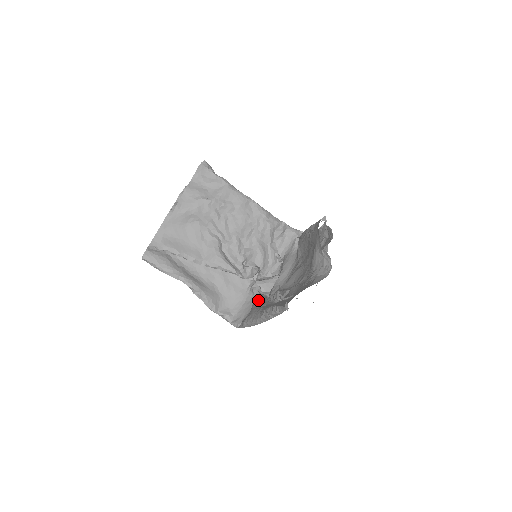
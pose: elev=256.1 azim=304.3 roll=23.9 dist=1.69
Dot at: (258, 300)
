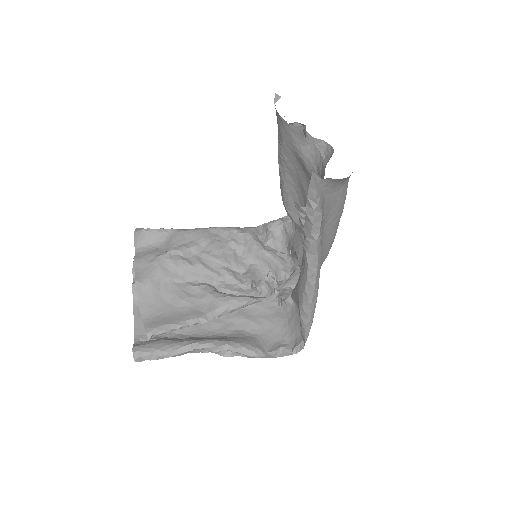
Dot at: occluded
